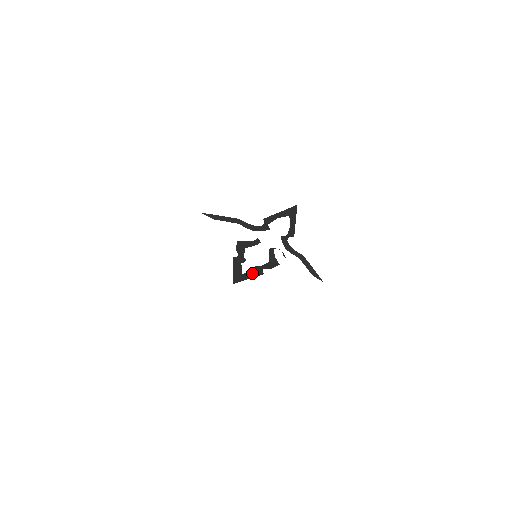
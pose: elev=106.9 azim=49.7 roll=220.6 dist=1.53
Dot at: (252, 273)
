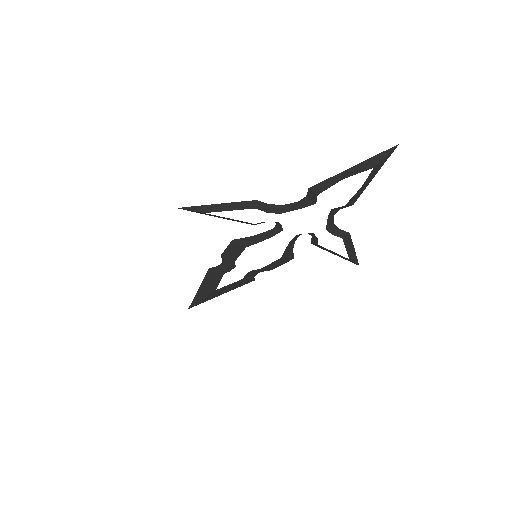
Dot at: (235, 284)
